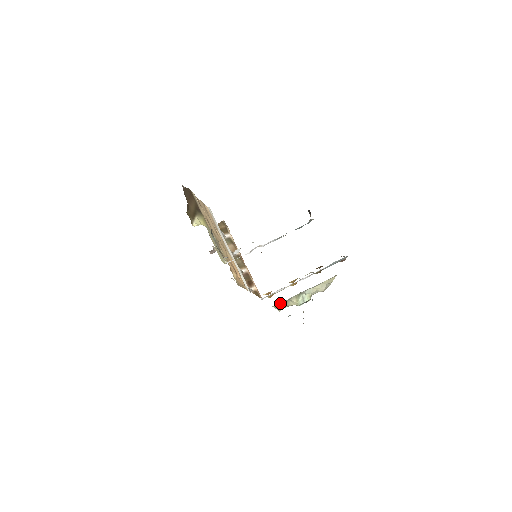
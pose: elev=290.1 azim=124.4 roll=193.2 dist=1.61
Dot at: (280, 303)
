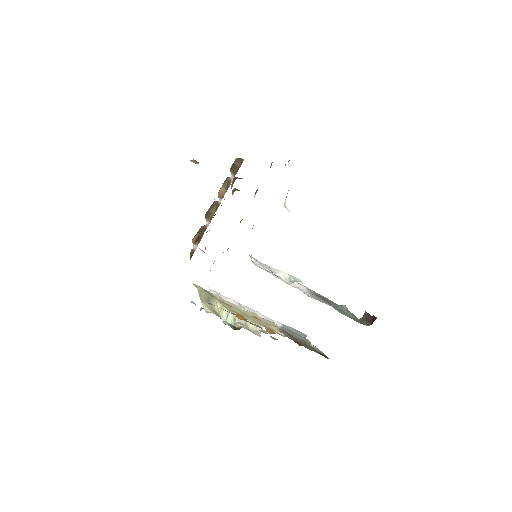
Dot at: (206, 293)
